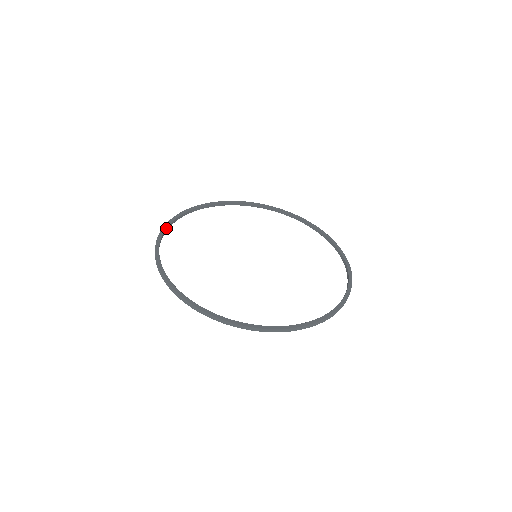
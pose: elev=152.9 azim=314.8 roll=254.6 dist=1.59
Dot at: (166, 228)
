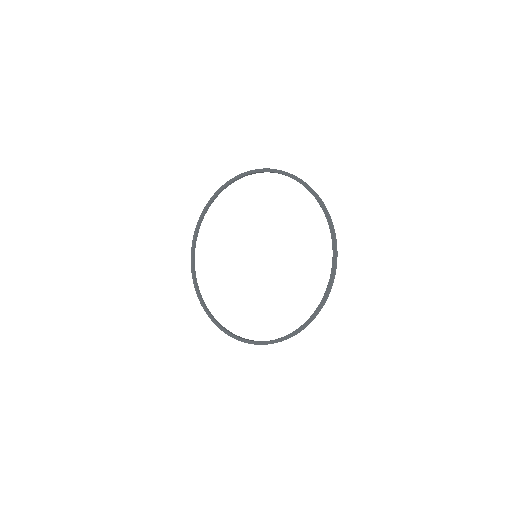
Dot at: (213, 319)
